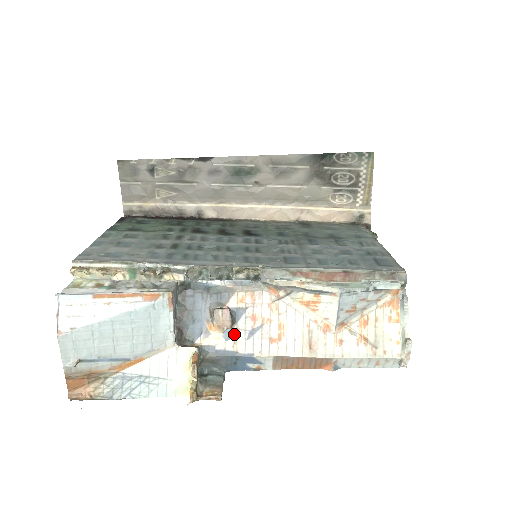
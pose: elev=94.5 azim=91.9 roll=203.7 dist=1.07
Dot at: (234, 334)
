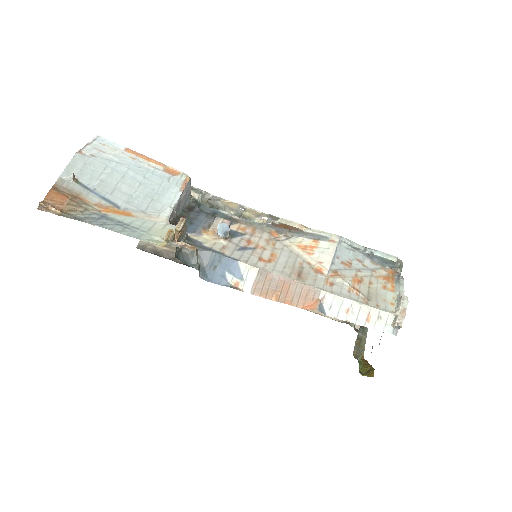
Dot at: (228, 234)
